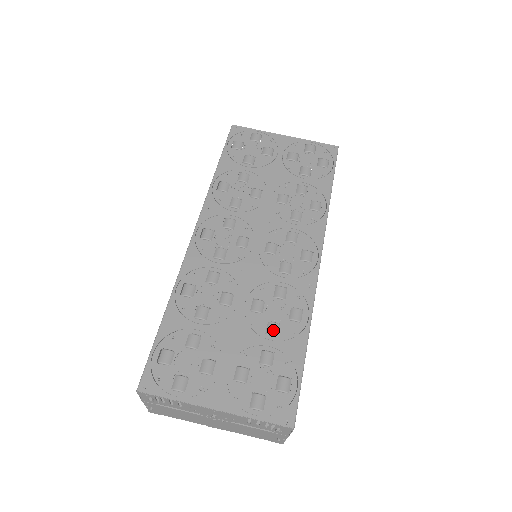
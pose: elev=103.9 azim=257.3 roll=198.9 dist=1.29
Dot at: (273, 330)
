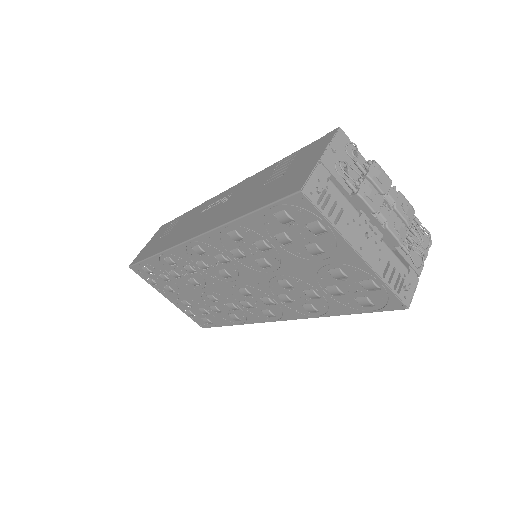
Dot at: (214, 311)
